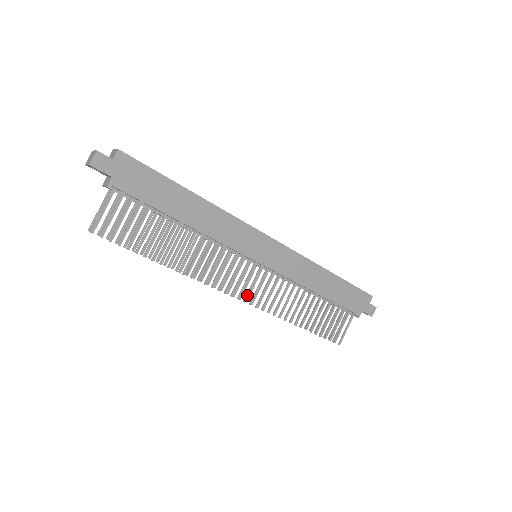
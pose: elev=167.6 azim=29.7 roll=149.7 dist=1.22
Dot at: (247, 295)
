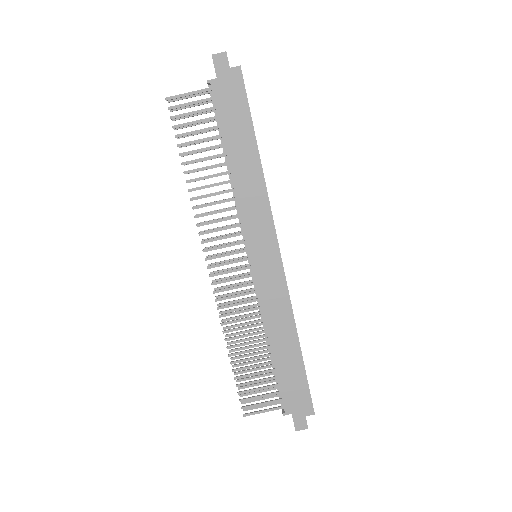
Dot at: (217, 273)
